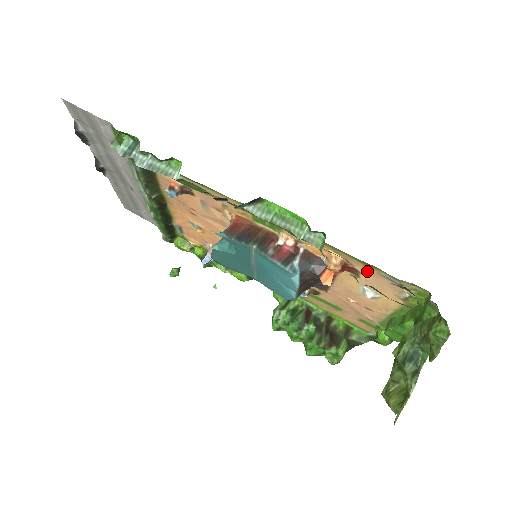
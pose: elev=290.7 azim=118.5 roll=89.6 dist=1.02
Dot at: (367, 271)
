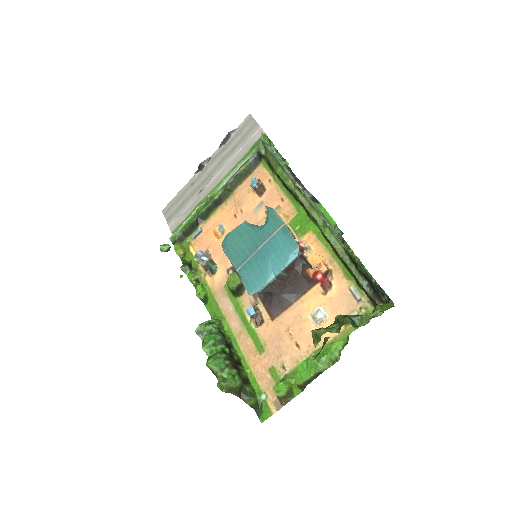
Dot at: (340, 285)
